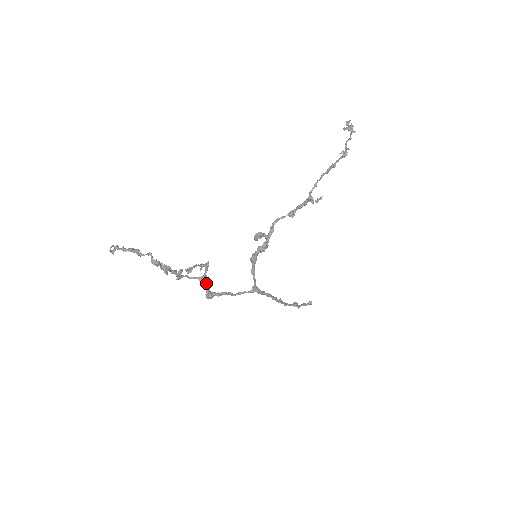
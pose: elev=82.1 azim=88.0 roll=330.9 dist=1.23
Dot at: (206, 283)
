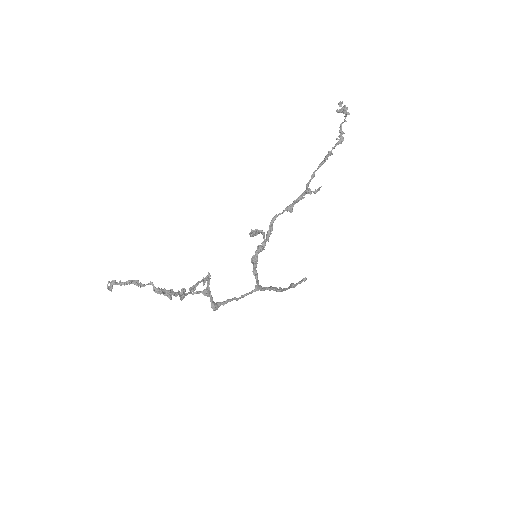
Dot at: (210, 296)
